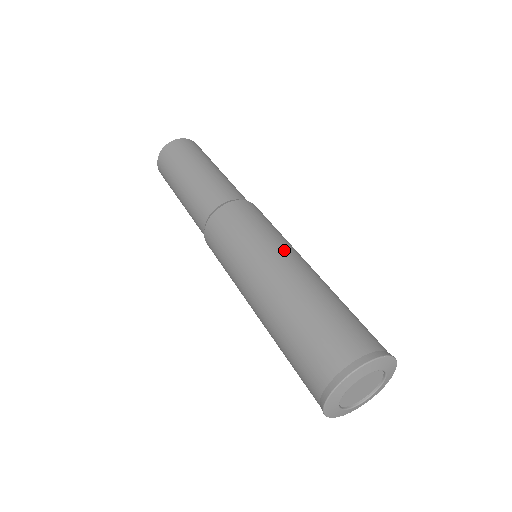
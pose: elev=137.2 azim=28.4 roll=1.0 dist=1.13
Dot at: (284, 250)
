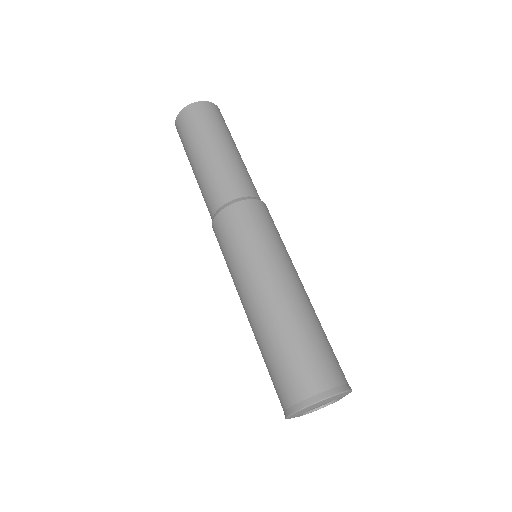
Dot at: (281, 268)
